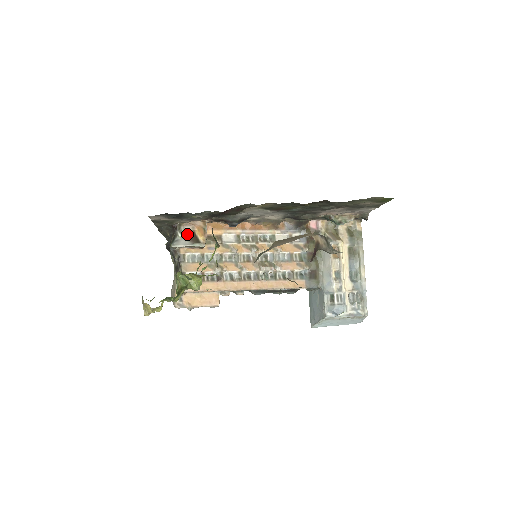
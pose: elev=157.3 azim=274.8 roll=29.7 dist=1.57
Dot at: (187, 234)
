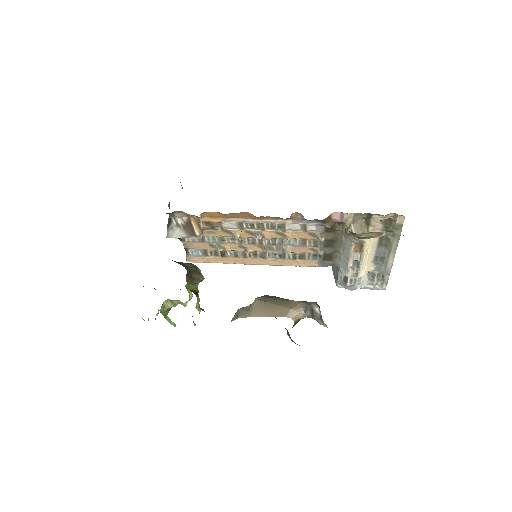
Dot at: (182, 222)
